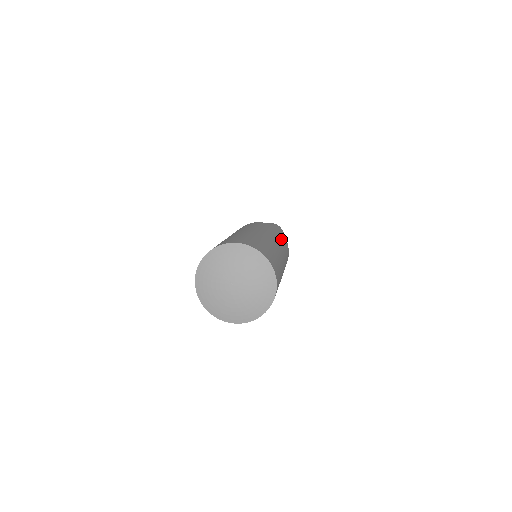
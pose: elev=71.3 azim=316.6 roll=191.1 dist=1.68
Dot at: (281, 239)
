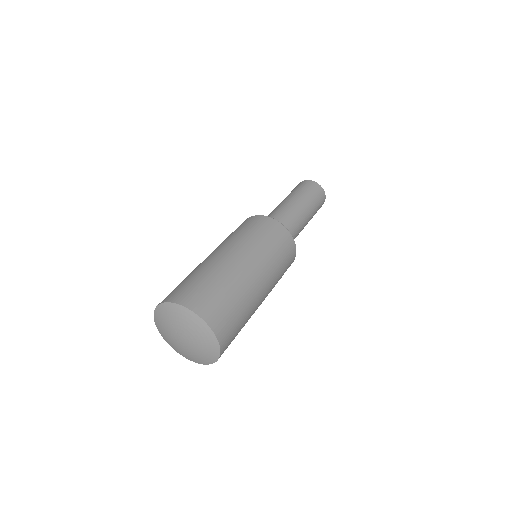
Dot at: (281, 257)
